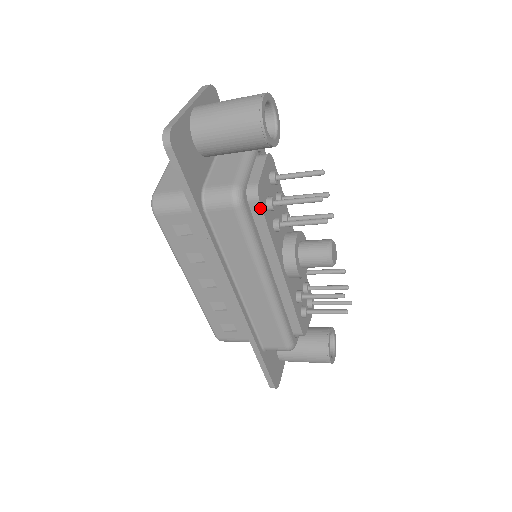
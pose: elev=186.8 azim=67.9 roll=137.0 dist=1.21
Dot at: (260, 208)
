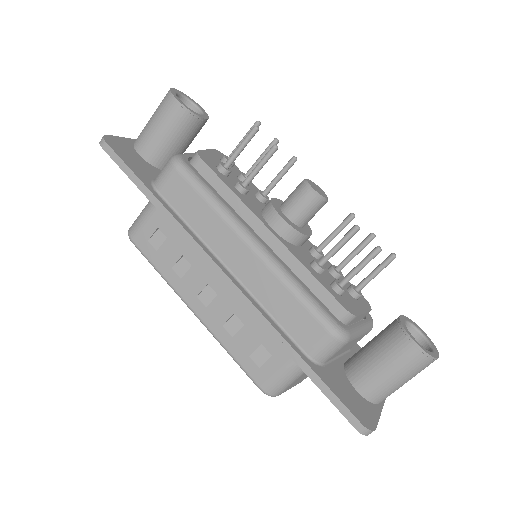
Dot at: (206, 166)
